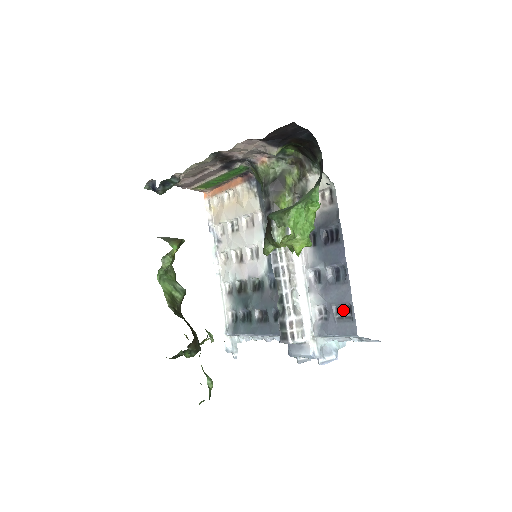
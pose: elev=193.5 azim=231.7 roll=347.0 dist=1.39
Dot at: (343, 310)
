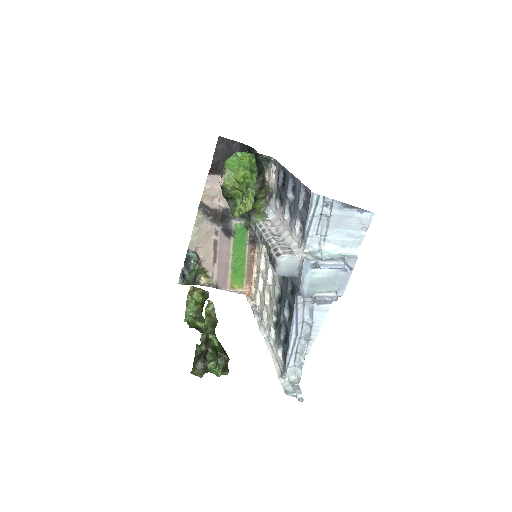
Dot at: (305, 201)
